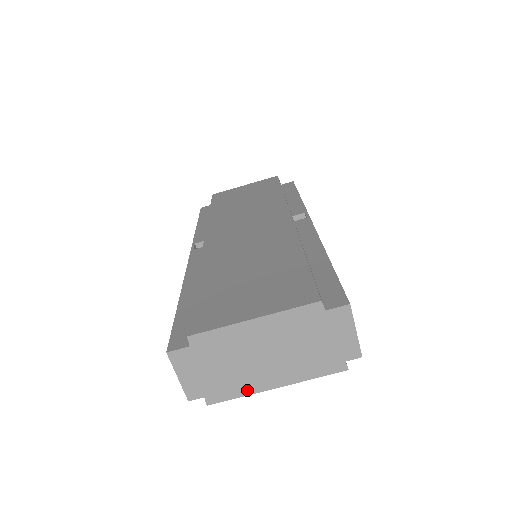
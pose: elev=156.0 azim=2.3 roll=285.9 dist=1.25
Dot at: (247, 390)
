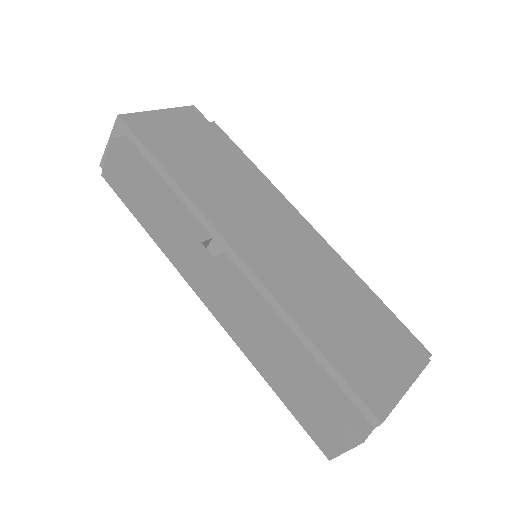
Dot at: occluded
